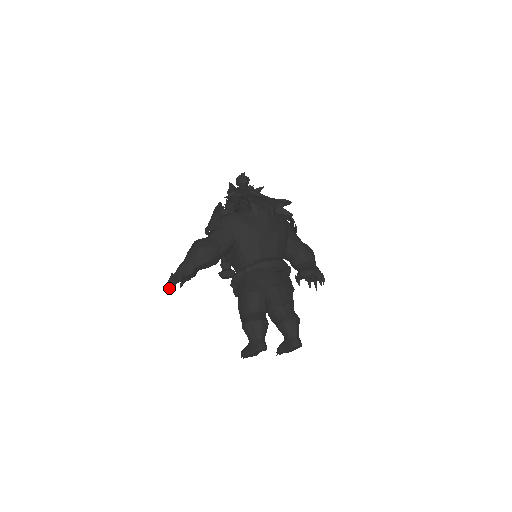
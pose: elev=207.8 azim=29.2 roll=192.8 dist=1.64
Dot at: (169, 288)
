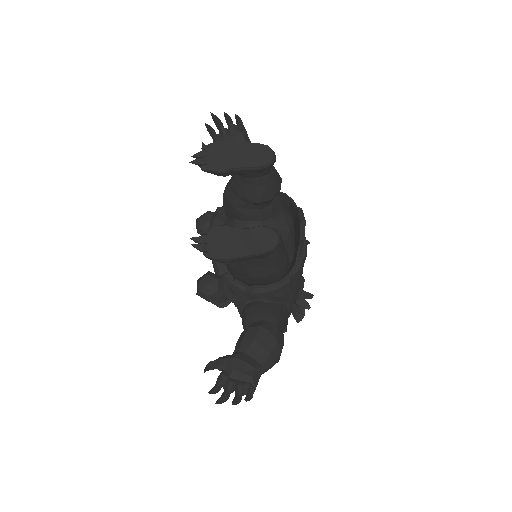
Dot at: (215, 117)
